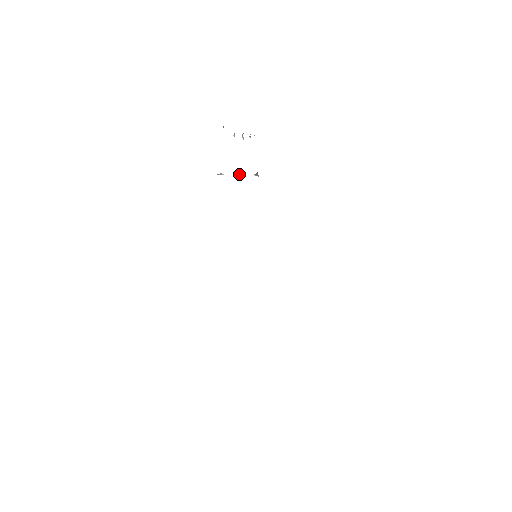
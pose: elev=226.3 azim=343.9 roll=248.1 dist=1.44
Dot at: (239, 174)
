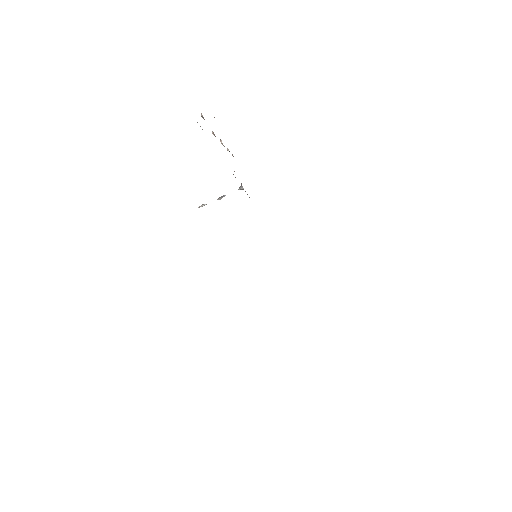
Dot at: (222, 196)
